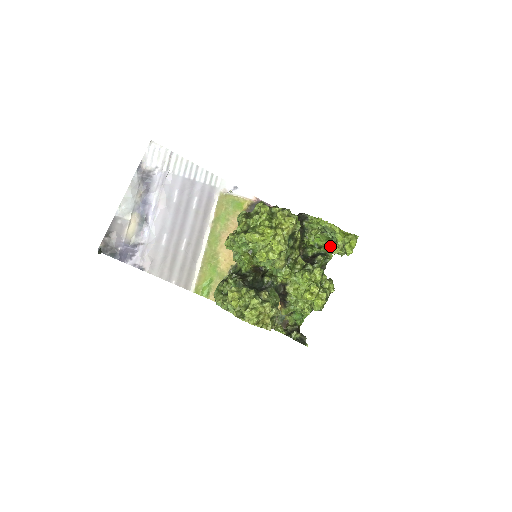
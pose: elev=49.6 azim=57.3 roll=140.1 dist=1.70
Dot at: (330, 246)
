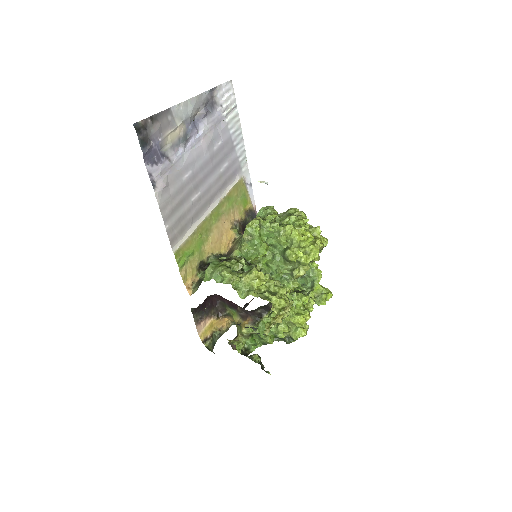
Dot at: occluded
